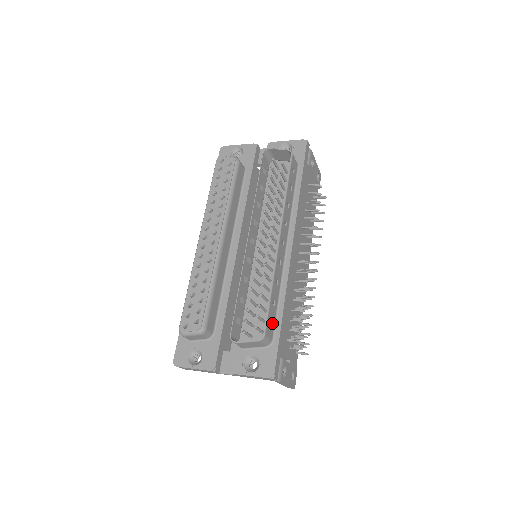
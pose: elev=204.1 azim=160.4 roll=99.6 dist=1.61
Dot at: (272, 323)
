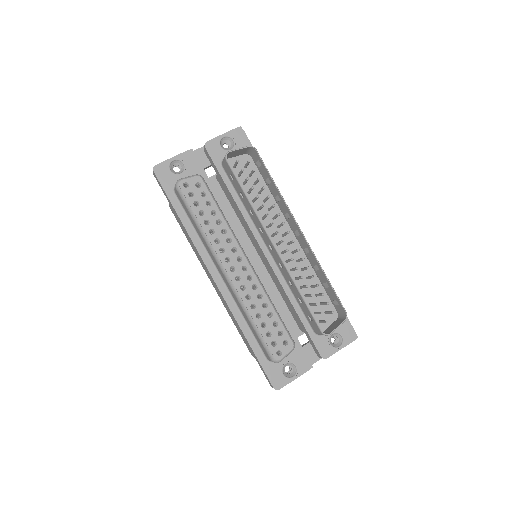
Dot at: (334, 301)
